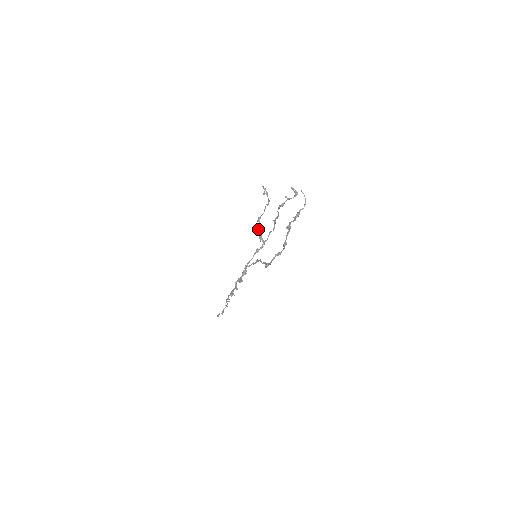
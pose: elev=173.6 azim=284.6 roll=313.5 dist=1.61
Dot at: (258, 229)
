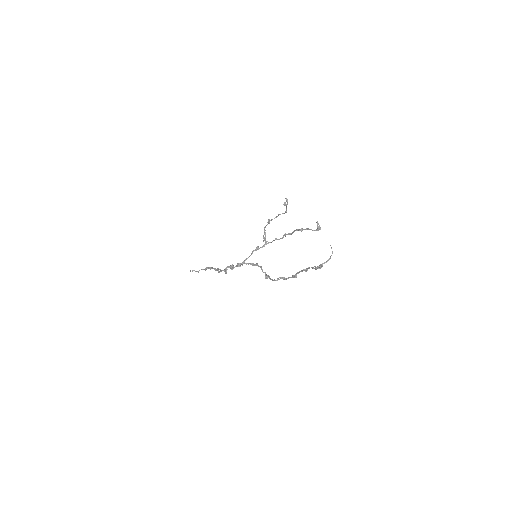
Dot at: occluded
